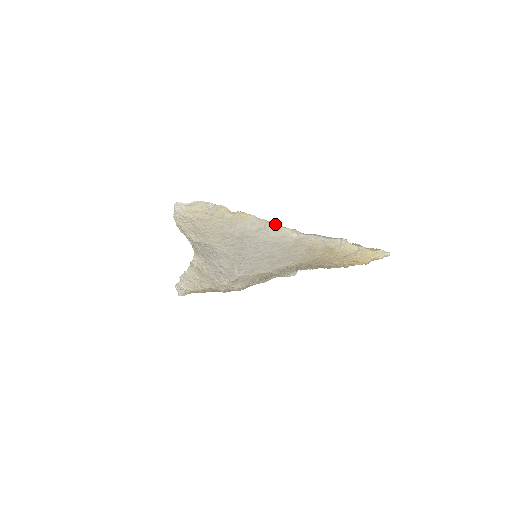
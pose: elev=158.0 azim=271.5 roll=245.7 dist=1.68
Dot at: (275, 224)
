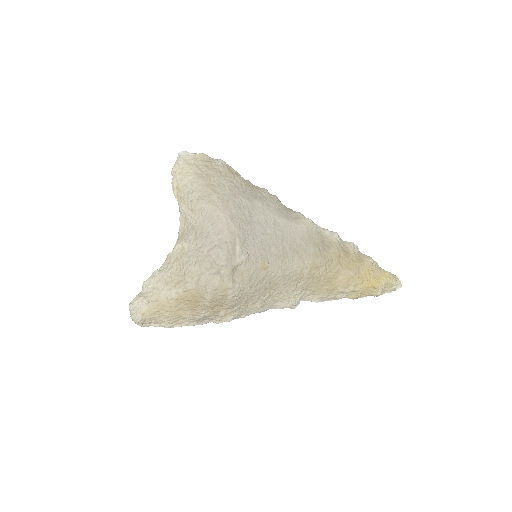
Dot at: (285, 206)
